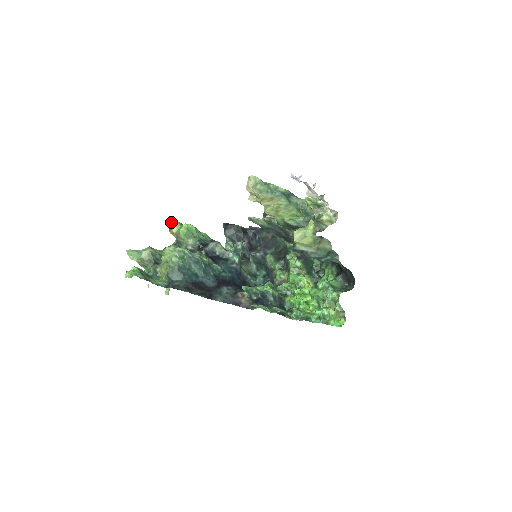
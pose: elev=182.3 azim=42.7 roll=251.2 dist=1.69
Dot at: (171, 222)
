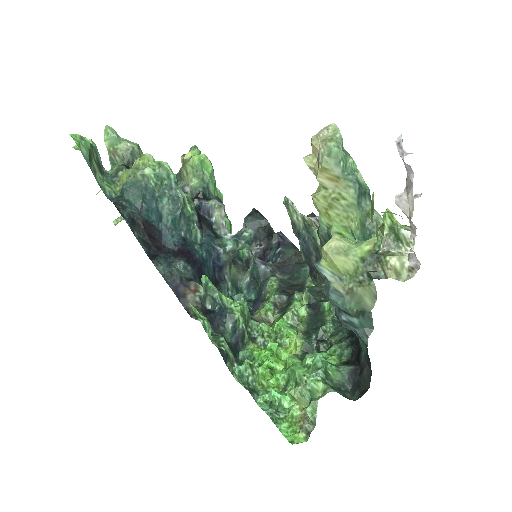
Dot at: (192, 147)
